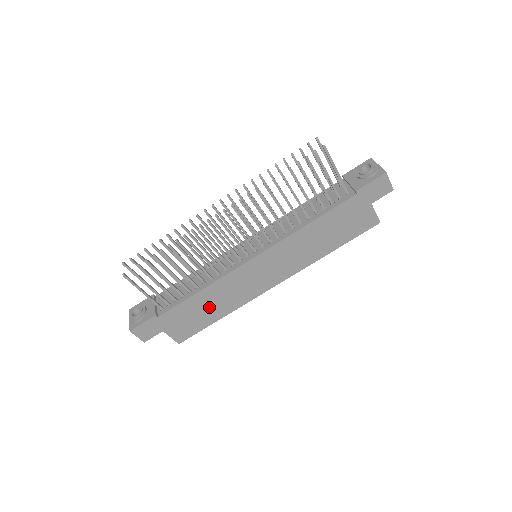
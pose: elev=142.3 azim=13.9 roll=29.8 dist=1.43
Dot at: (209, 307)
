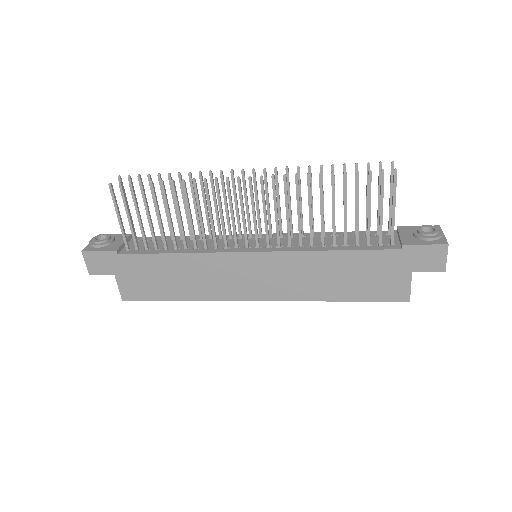
Dot at: (175, 279)
